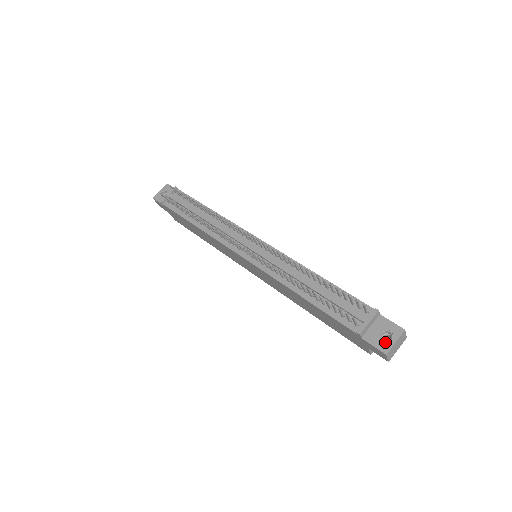
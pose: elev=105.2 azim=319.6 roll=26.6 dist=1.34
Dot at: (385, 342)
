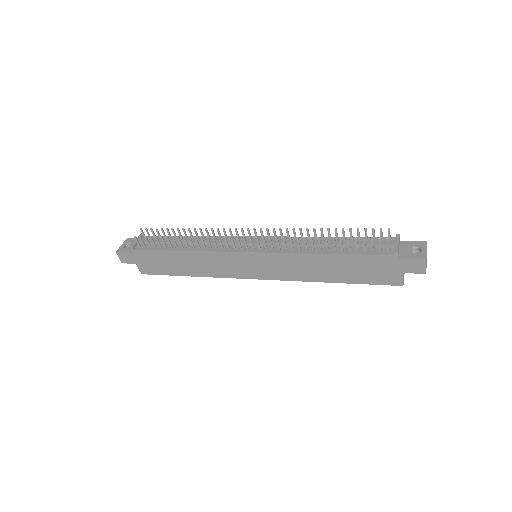
Dot at: (419, 253)
